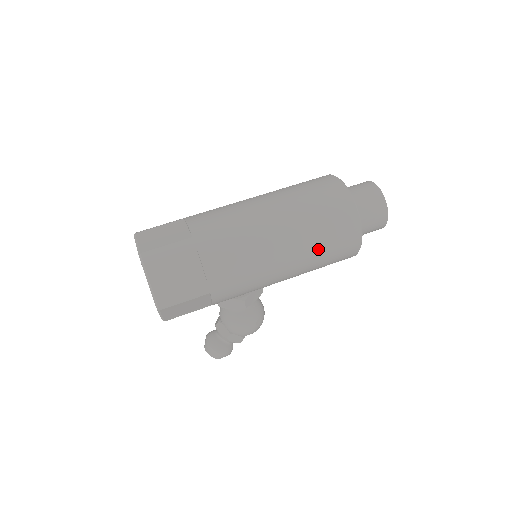
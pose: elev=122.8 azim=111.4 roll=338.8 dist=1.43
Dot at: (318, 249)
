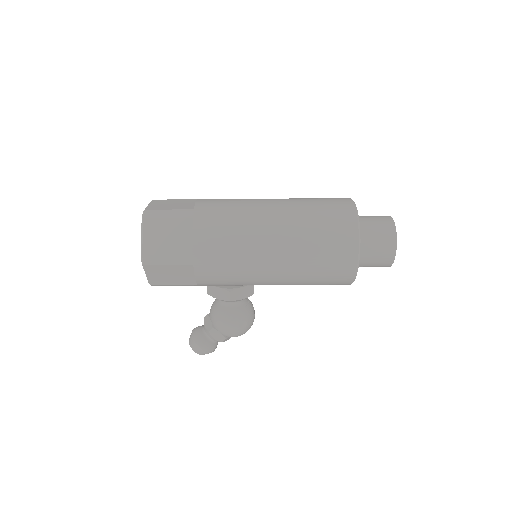
Dot at: (309, 256)
